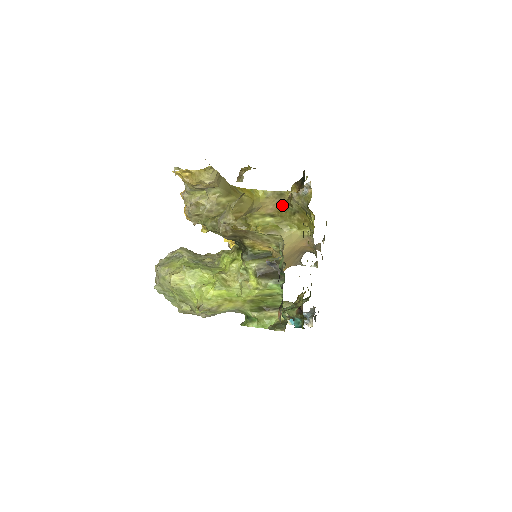
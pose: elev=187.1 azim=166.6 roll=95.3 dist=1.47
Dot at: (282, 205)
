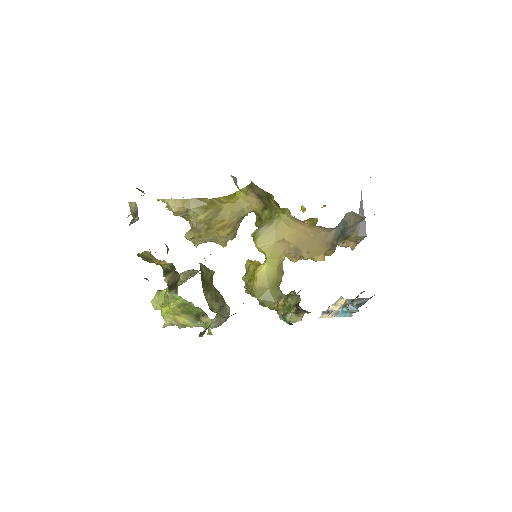
Dot at: (259, 196)
